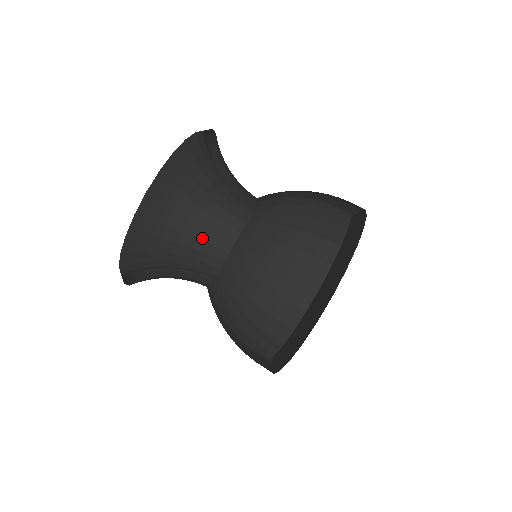
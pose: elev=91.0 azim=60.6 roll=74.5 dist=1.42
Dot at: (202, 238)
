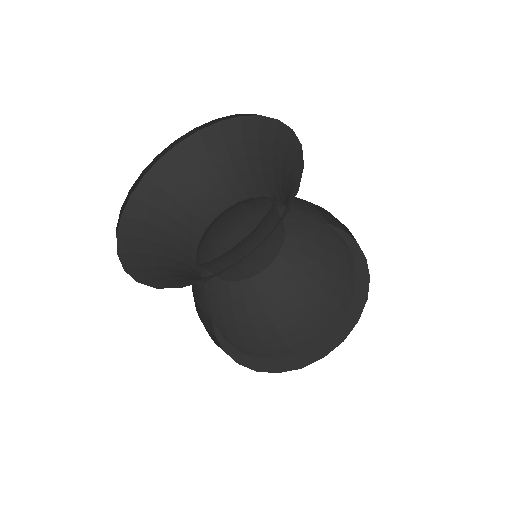
Dot at: (259, 249)
